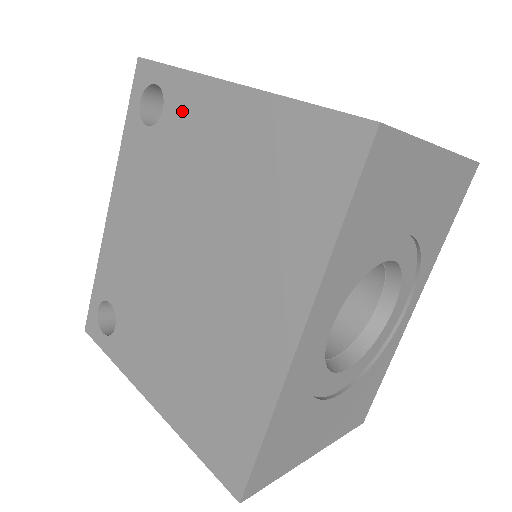
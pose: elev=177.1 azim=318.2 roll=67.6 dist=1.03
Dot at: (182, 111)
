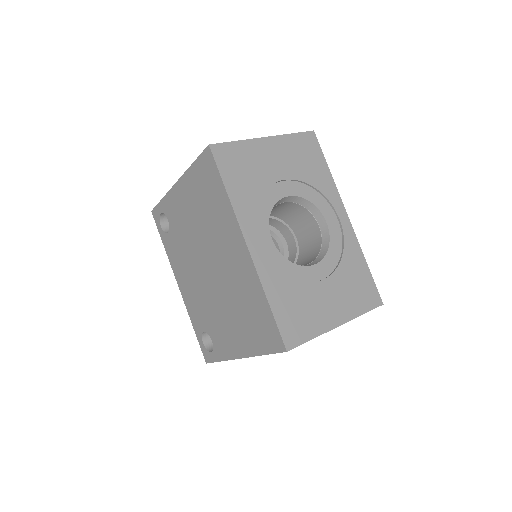
Dot at: (172, 212)
